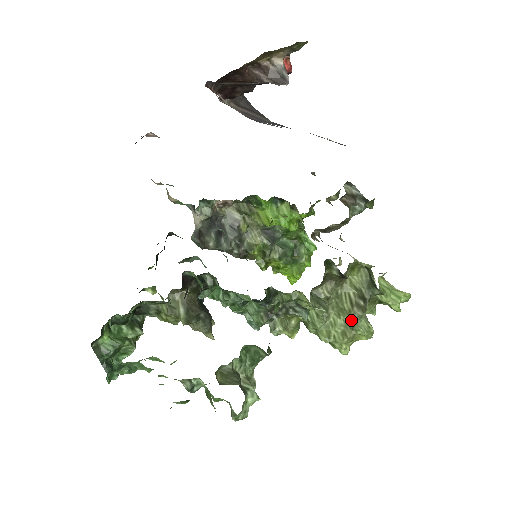
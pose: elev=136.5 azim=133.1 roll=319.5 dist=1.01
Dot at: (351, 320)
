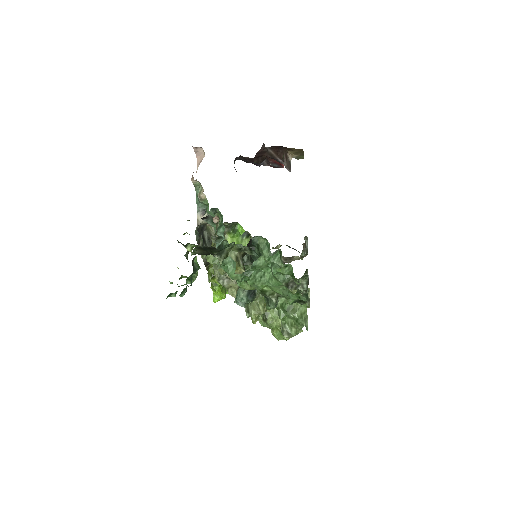
Dot at: occluded
